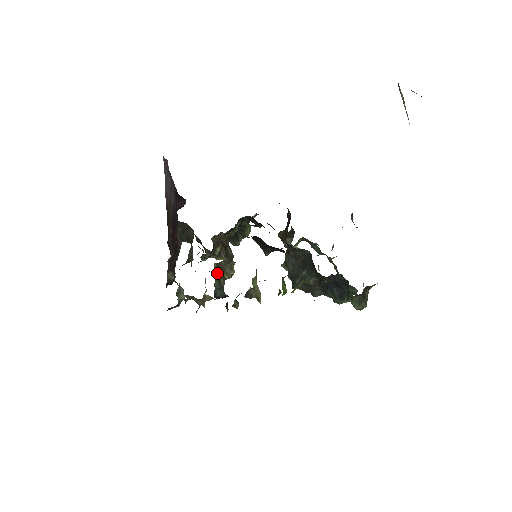
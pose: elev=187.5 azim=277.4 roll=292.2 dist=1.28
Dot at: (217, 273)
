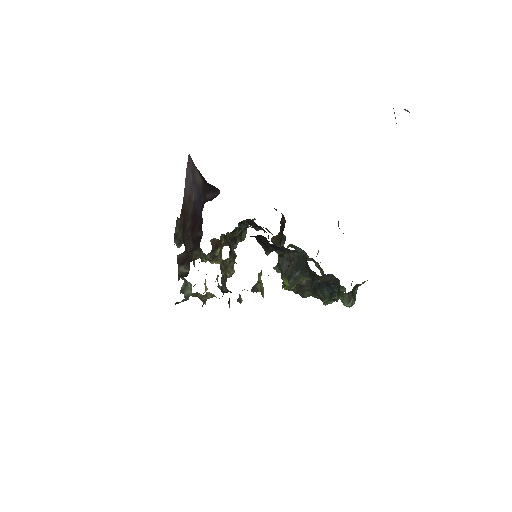
Dot at: (222, 270)
